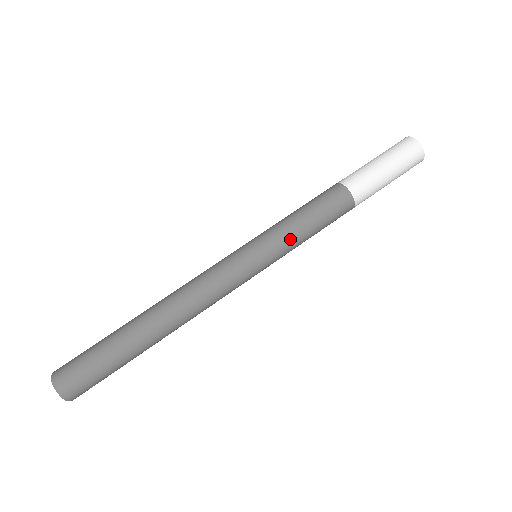
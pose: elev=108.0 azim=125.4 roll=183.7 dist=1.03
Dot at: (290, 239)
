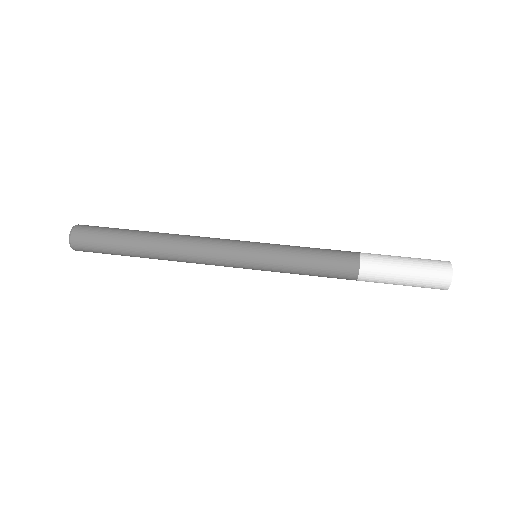
Dot at: (287, 251)
